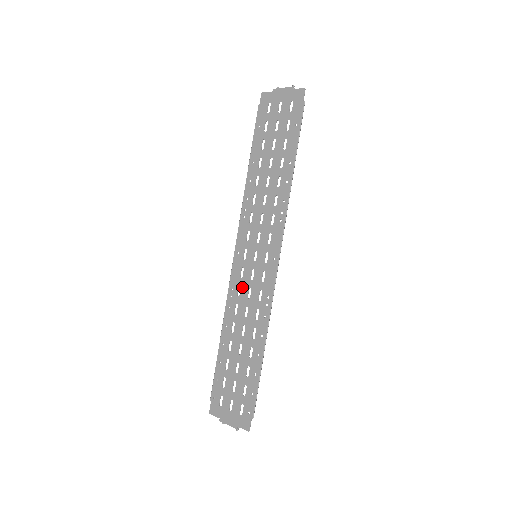
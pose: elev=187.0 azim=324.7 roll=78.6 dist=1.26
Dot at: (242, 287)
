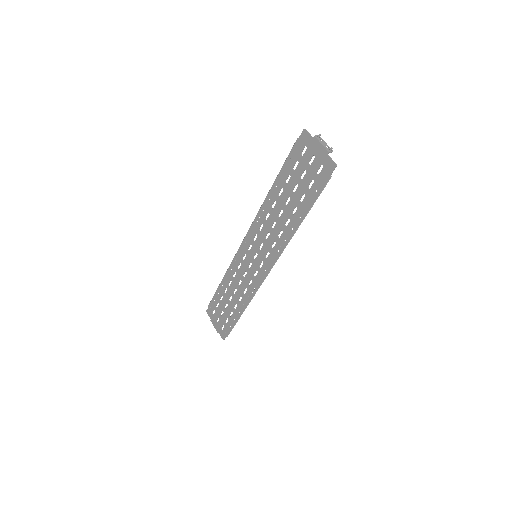
Dot at: (242, 266)
